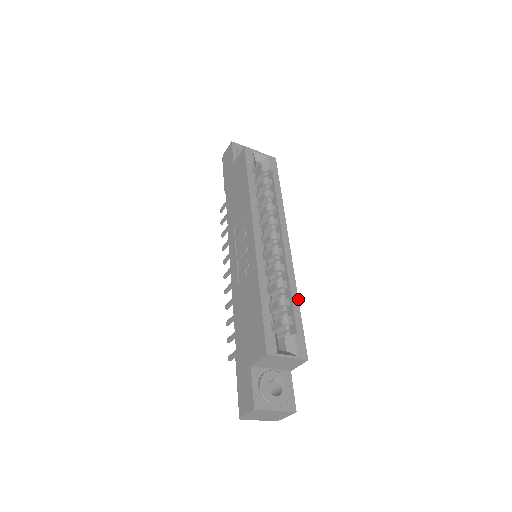
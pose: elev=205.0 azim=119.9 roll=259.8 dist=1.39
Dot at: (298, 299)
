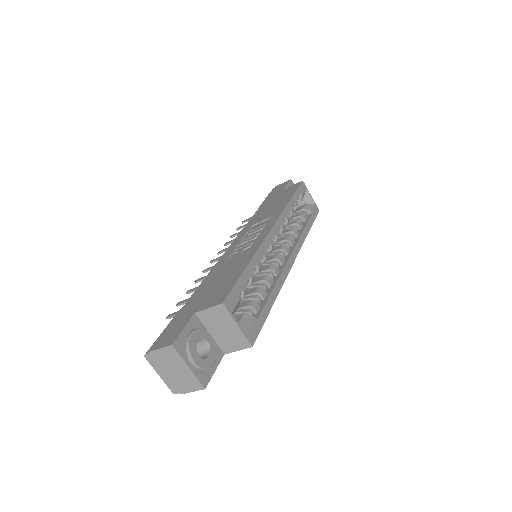
Dot at: occluded
